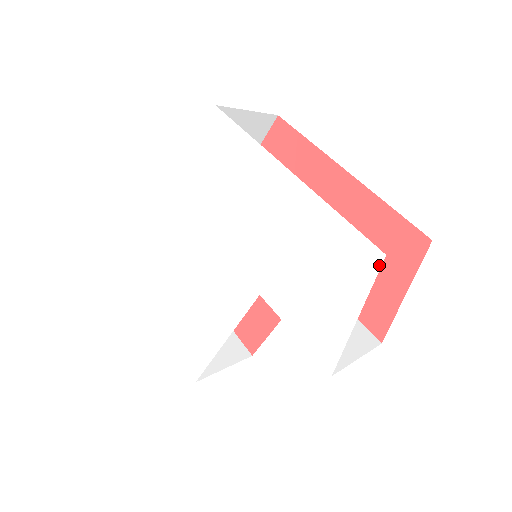
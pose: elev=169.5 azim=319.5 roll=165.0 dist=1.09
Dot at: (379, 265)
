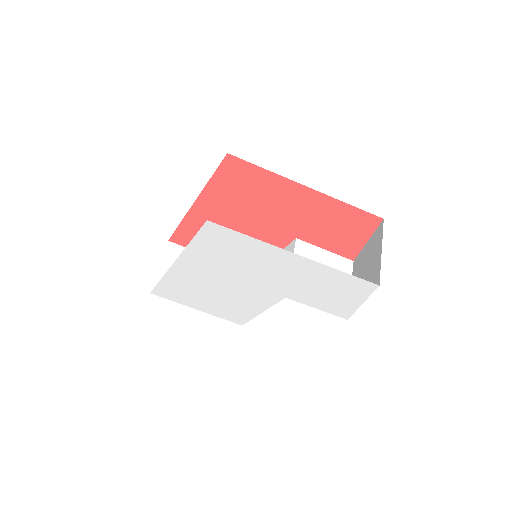
Dot at: (375, 289)
